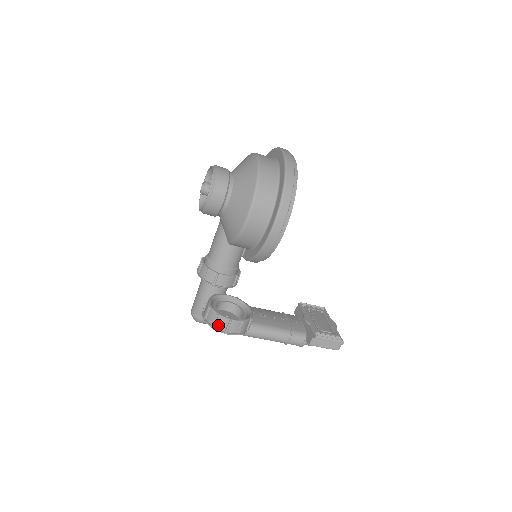
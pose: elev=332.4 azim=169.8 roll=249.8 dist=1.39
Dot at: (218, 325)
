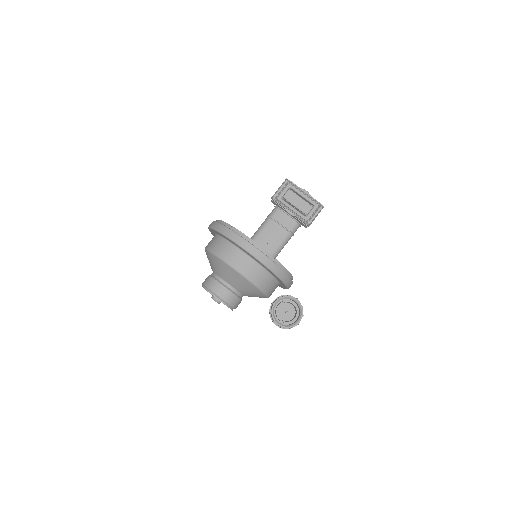
Dot at: (292, 327)
